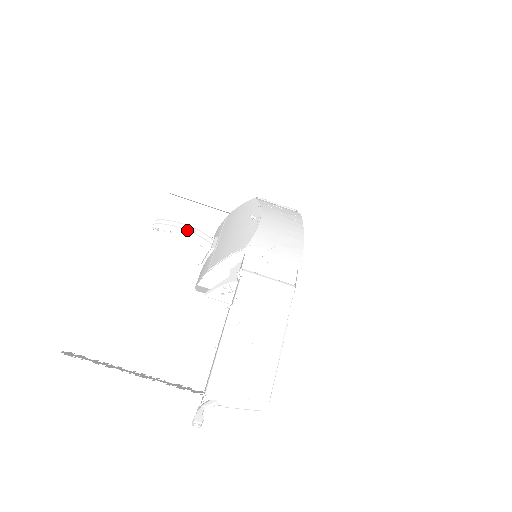
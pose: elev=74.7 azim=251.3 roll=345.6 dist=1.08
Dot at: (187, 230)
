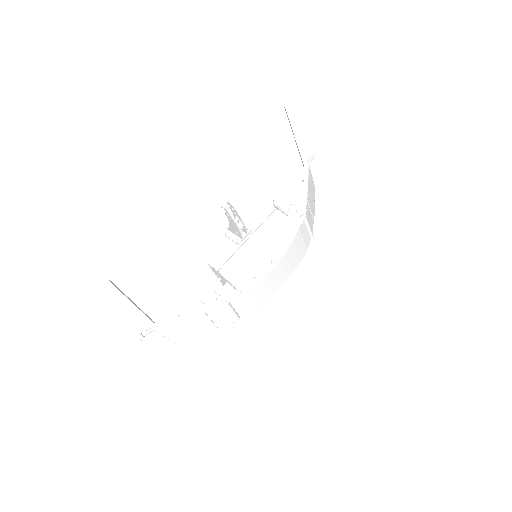
Dot at: (238, 227)
